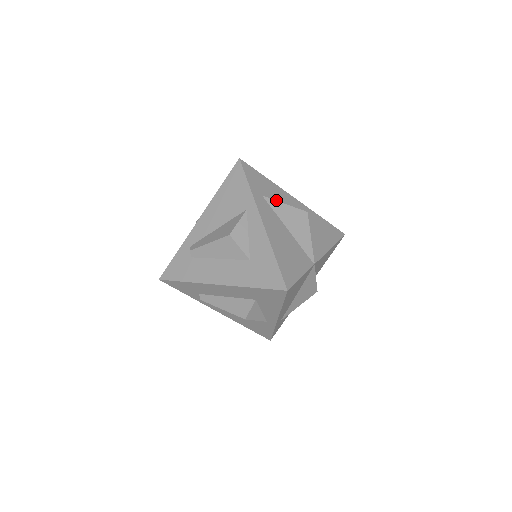
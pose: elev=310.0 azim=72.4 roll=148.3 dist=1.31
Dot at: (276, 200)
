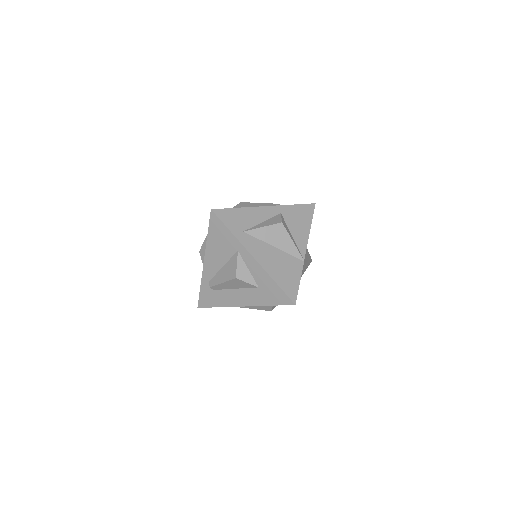
Dot at: (254, 225)
